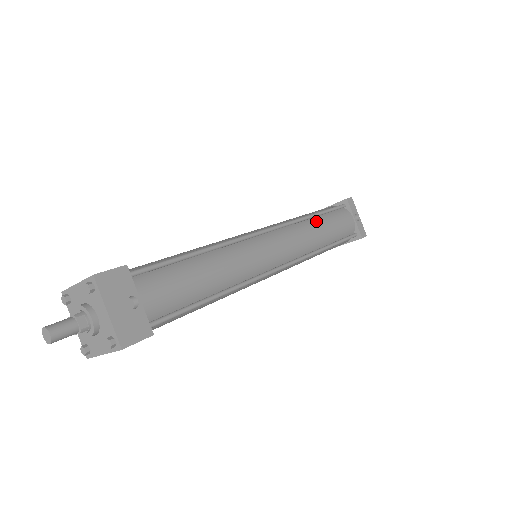
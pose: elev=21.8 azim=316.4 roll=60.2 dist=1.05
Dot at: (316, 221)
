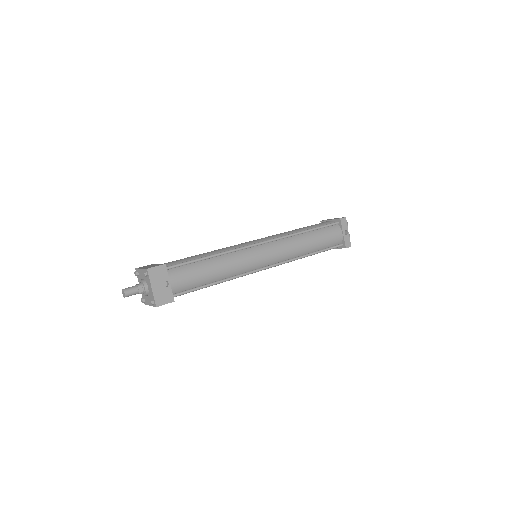
Dot at: (307, 235)
